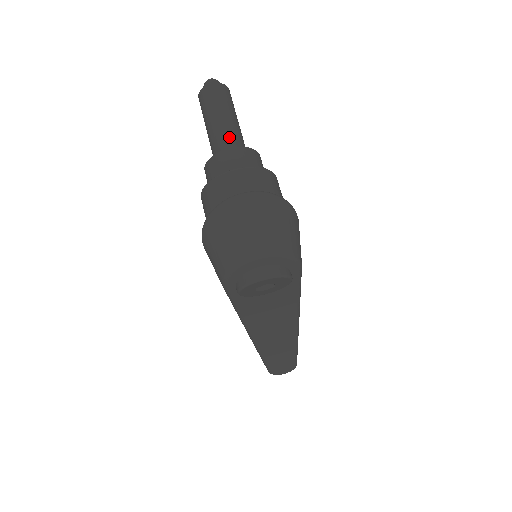
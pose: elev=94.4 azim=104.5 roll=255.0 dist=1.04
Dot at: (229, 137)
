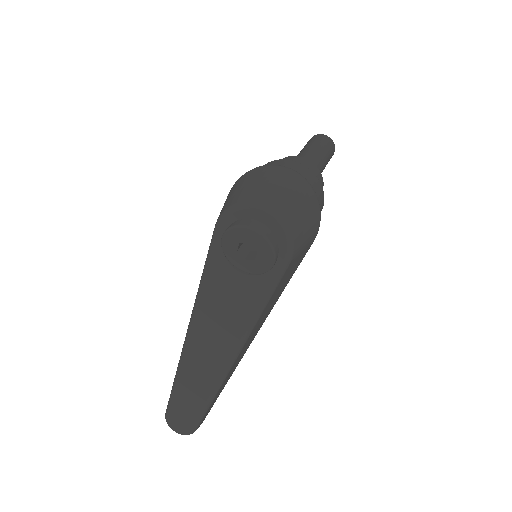
Dot at: (311, 161)
